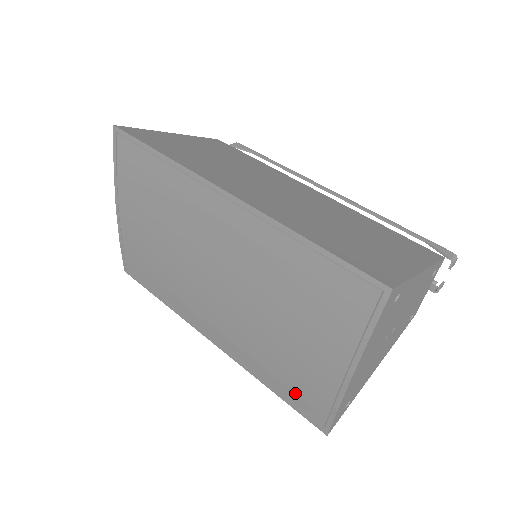
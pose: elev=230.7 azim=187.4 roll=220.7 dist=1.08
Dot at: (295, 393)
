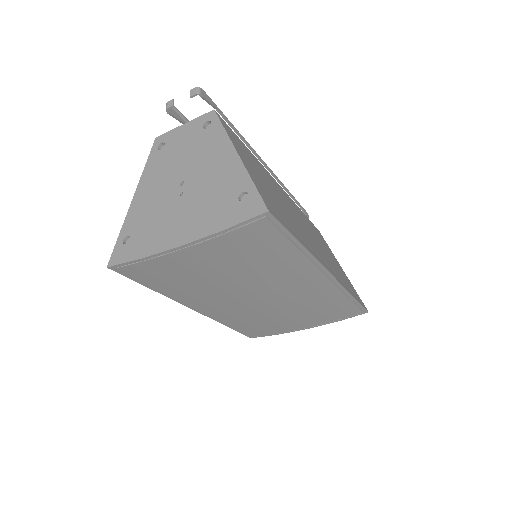
Dot at: (253, 330)
